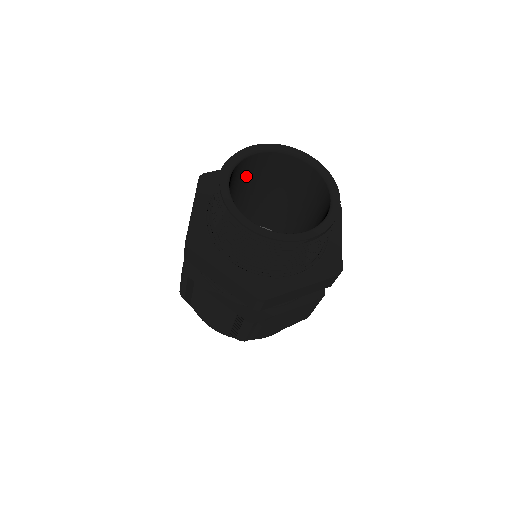
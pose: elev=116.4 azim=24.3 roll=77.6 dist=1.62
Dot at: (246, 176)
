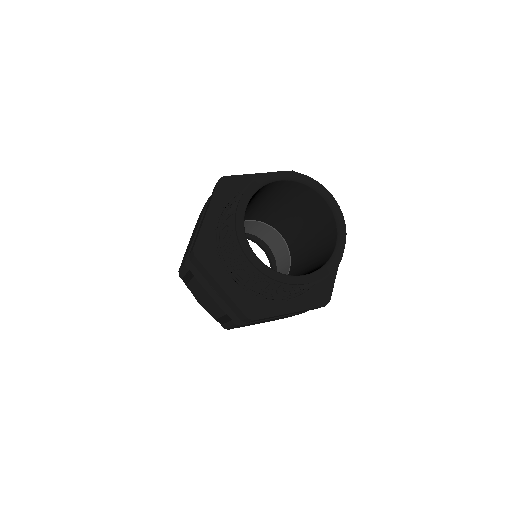
Dot at: occluded
